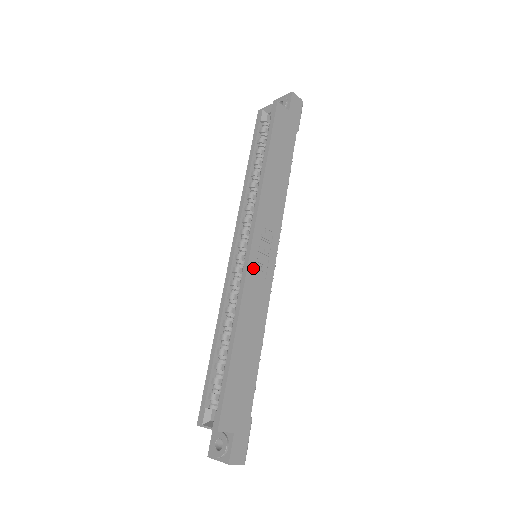
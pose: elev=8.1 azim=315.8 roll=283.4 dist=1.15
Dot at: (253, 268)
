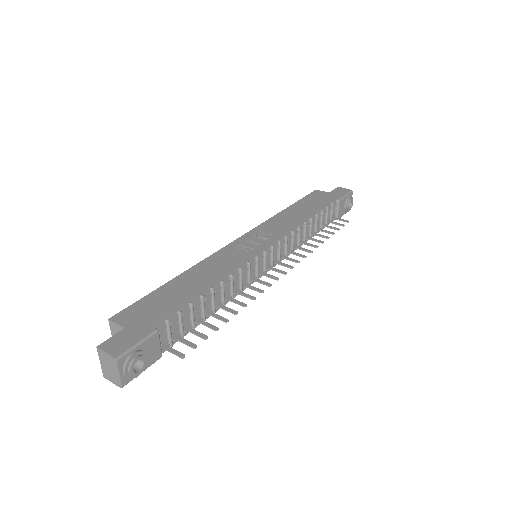
Dot at: (233, 247)
